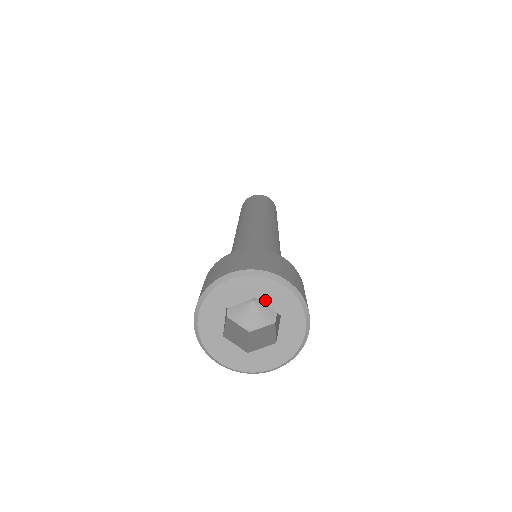
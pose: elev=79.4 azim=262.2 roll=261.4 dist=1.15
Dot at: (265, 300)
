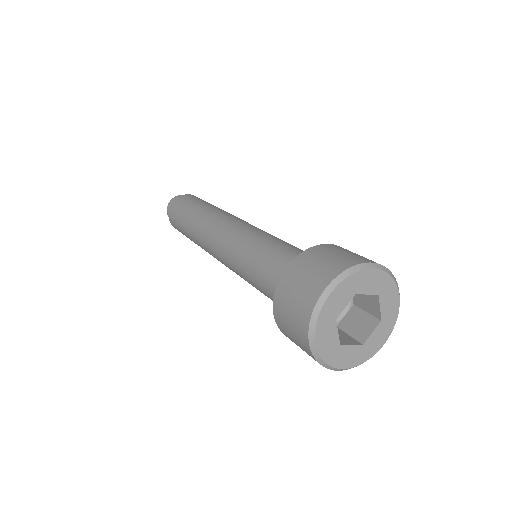
Dot at: (363, 291)
